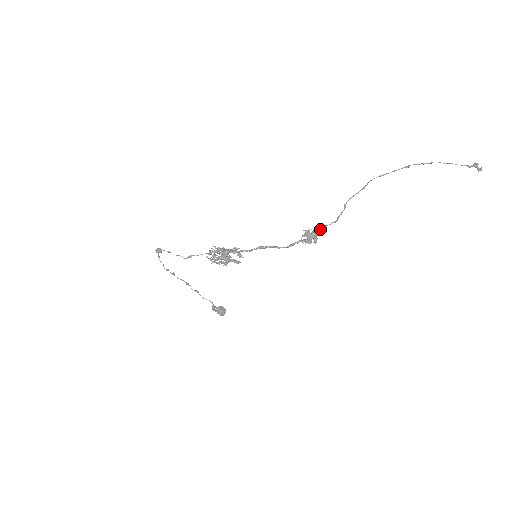
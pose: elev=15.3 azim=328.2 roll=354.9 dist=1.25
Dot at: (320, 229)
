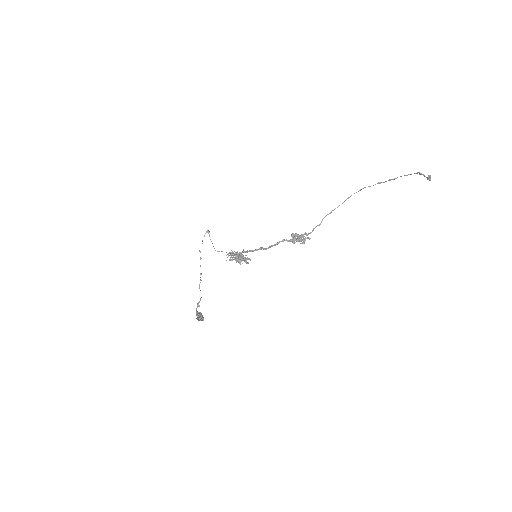
Dot at: (308, 233)
